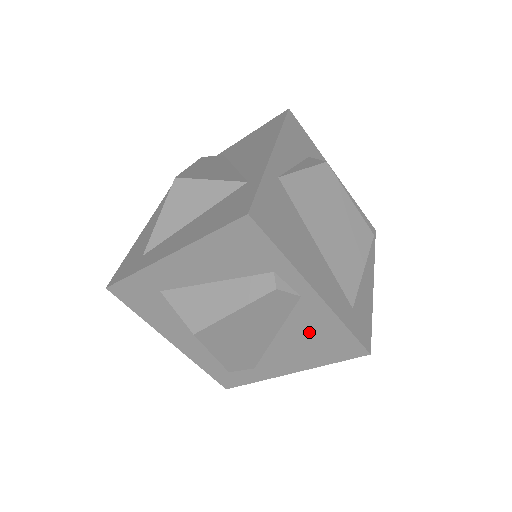
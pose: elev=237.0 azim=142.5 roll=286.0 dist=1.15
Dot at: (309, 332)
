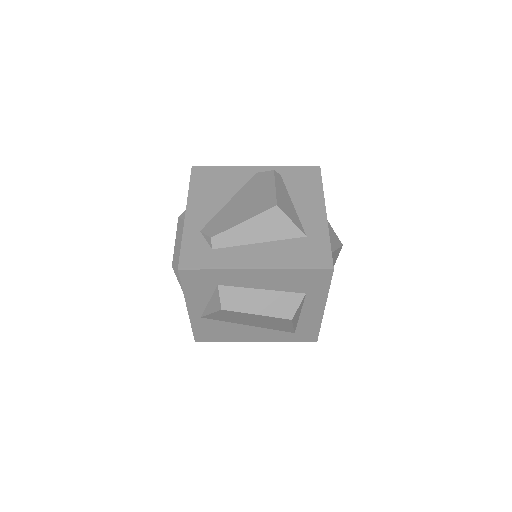
Dot at: occluded
